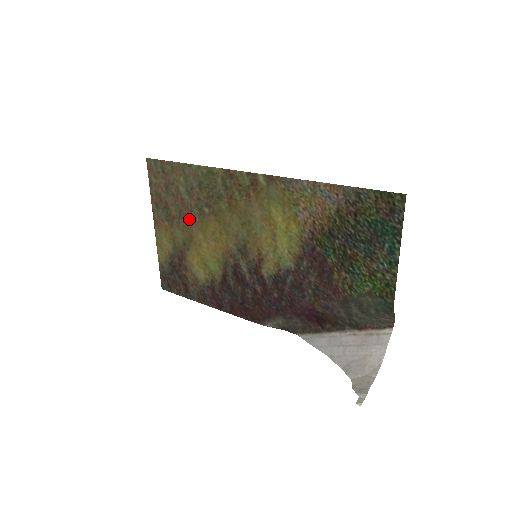
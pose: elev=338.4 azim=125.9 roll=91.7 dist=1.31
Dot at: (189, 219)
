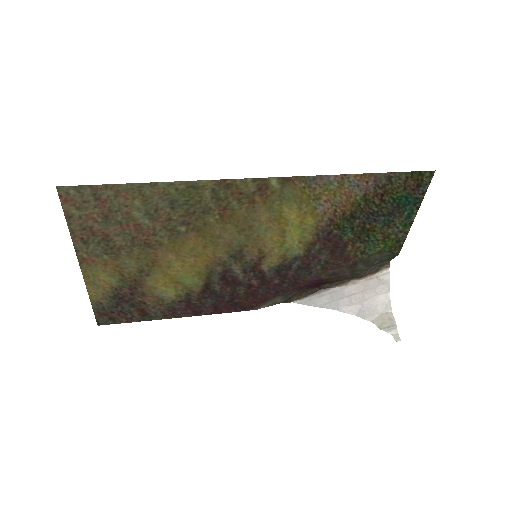
Dot at: (150, 244)
